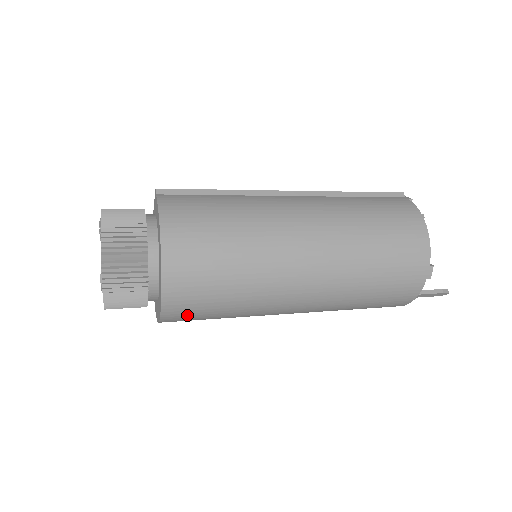
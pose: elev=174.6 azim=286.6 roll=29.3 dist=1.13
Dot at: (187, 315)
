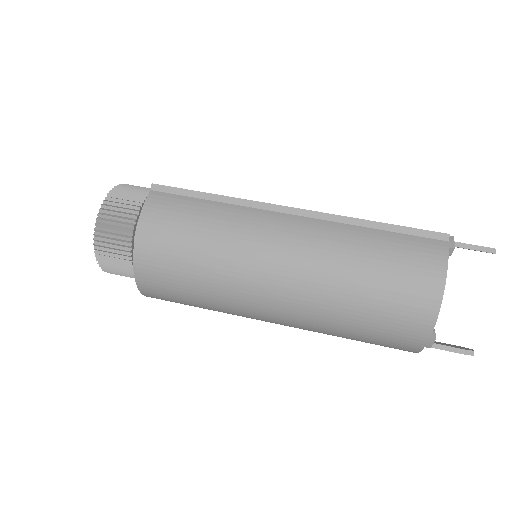
Dot at: occluded
